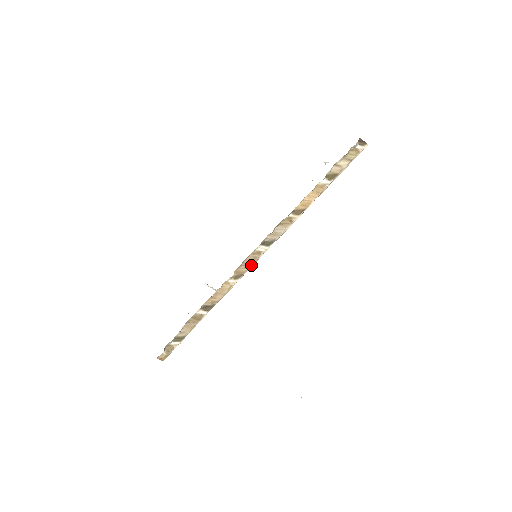
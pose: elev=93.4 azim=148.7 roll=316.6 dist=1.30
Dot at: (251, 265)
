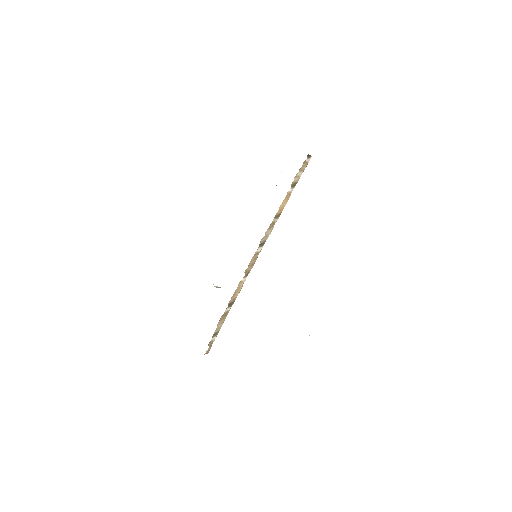
Dot at: (254, 263)
